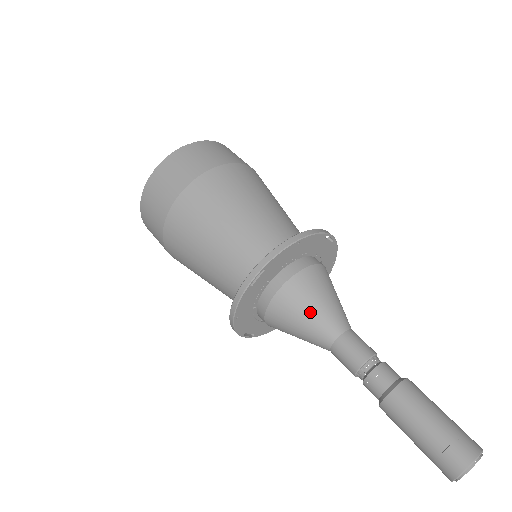
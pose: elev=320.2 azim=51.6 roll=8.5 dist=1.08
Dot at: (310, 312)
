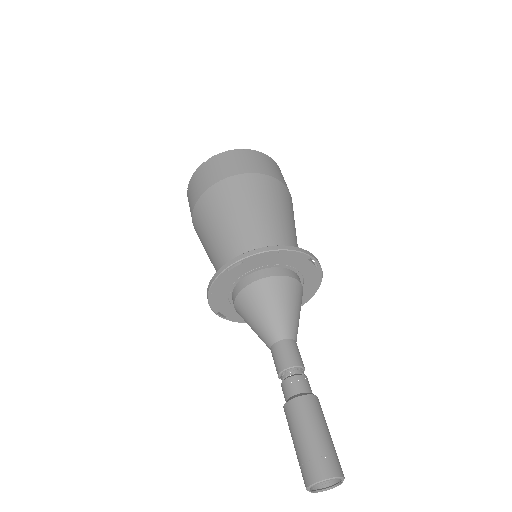
Dot at: (266, 311)
